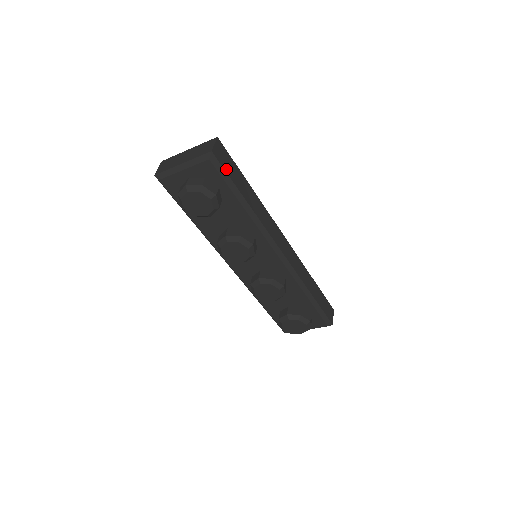
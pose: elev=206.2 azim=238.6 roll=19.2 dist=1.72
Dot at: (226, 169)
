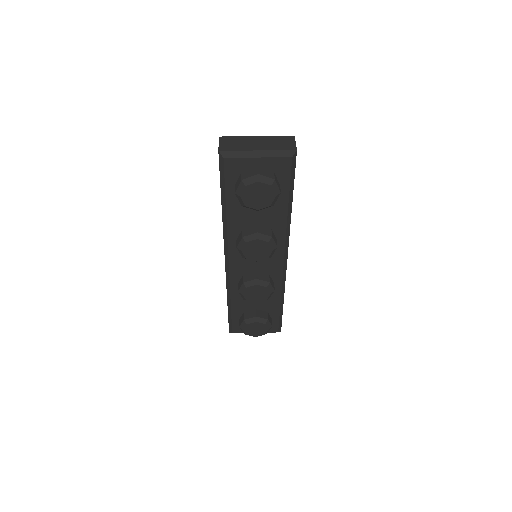
Dot at: (294, 170)
